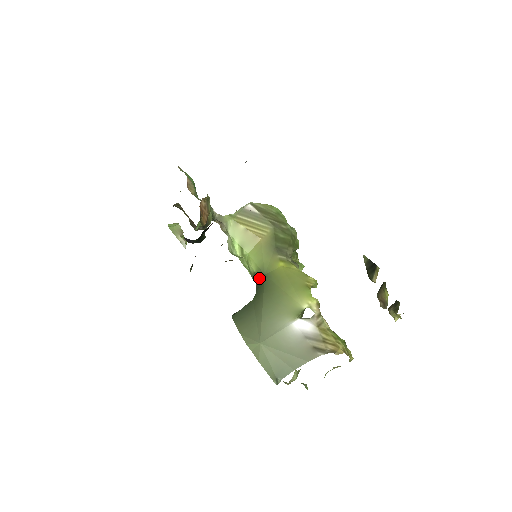
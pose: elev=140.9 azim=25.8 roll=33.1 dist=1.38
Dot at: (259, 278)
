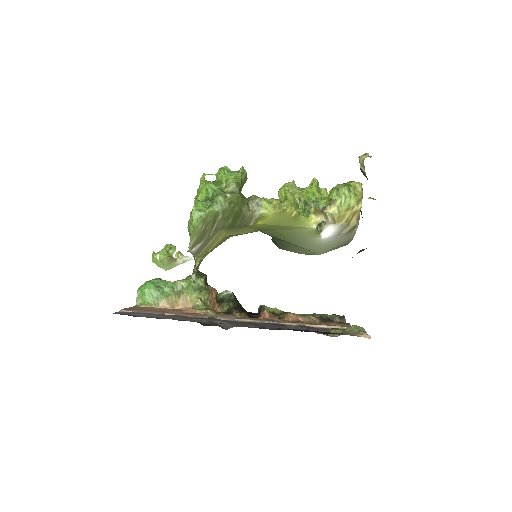
Dot at: occluded
